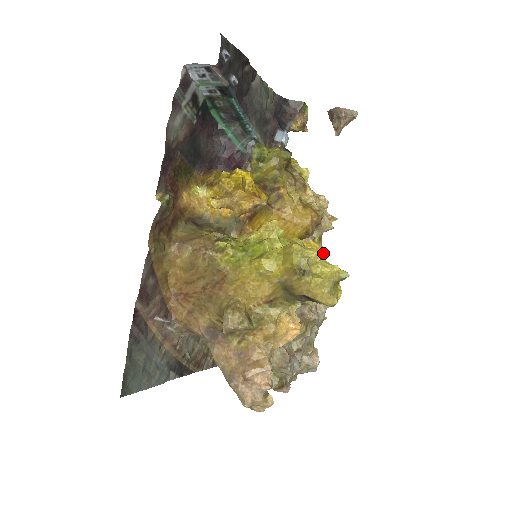
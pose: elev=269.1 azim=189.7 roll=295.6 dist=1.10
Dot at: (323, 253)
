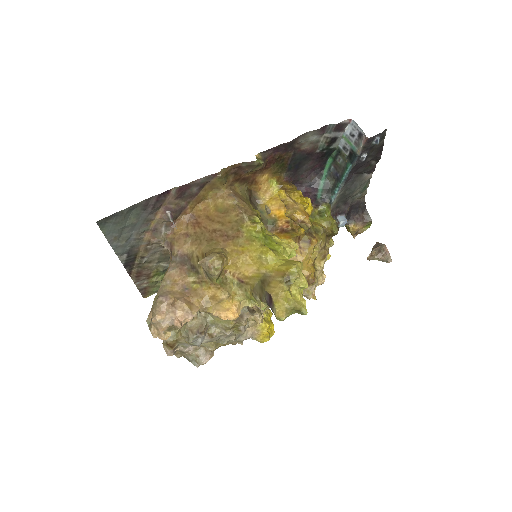
Dot at: occluded
